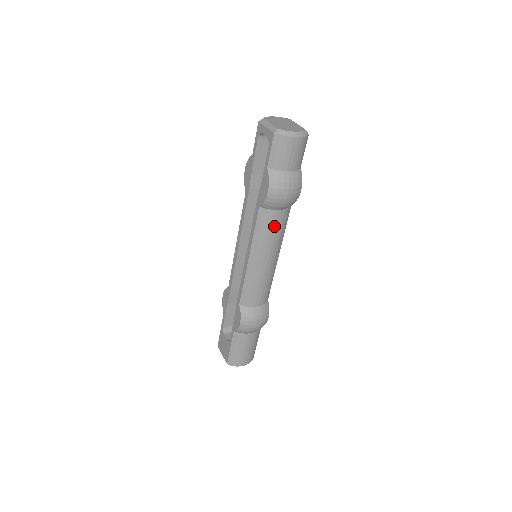
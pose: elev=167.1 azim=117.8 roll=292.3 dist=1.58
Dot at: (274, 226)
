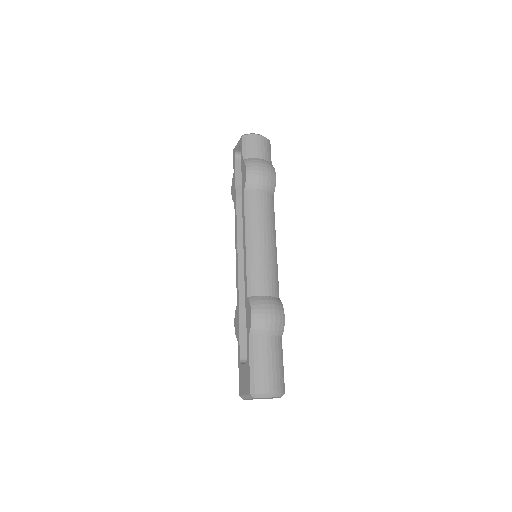
Dot at: (261, 205)
